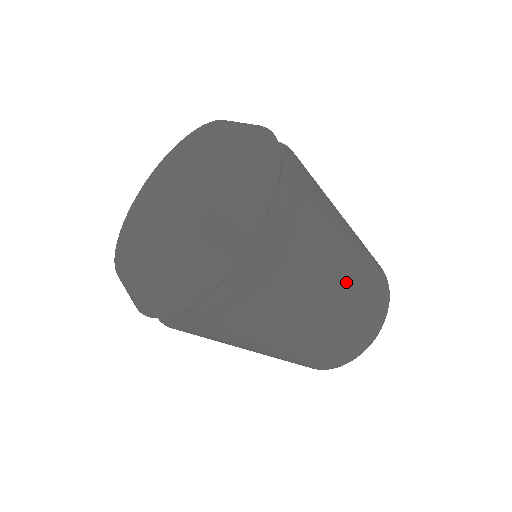
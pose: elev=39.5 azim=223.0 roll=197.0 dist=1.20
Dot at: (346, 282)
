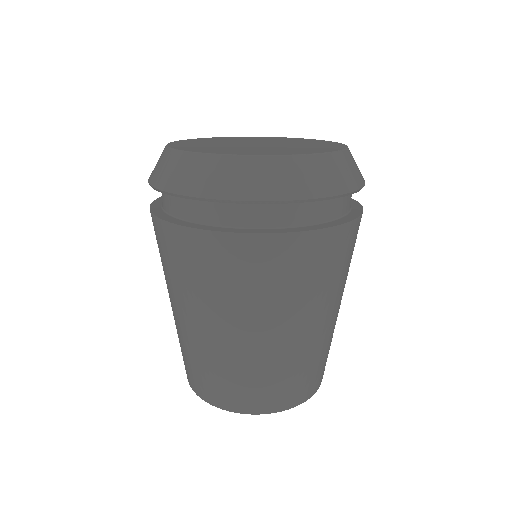
Dot at: occluded
